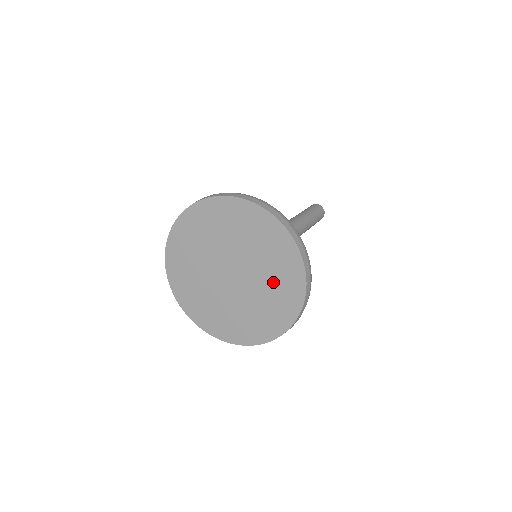
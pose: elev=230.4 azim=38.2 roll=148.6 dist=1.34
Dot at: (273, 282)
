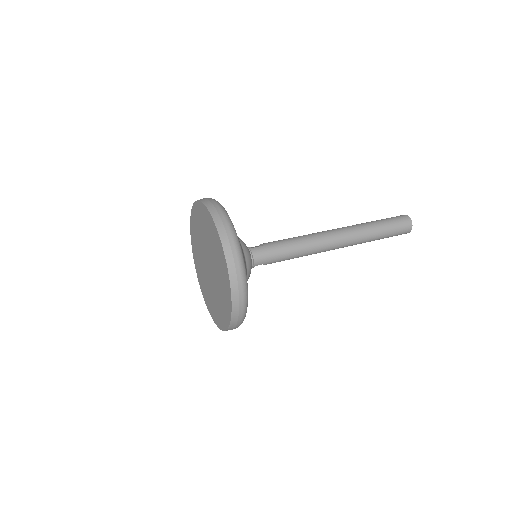
Dot at: (221, 296)
